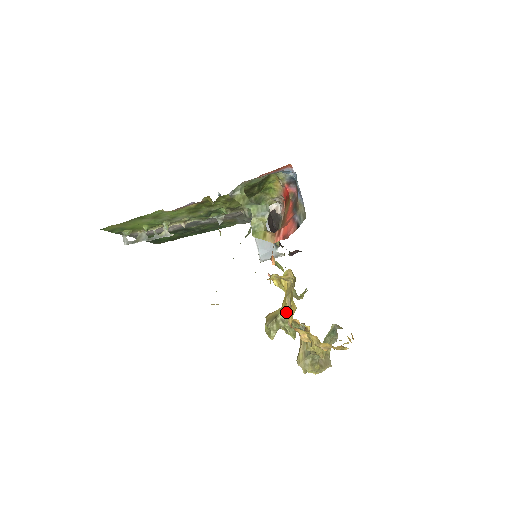
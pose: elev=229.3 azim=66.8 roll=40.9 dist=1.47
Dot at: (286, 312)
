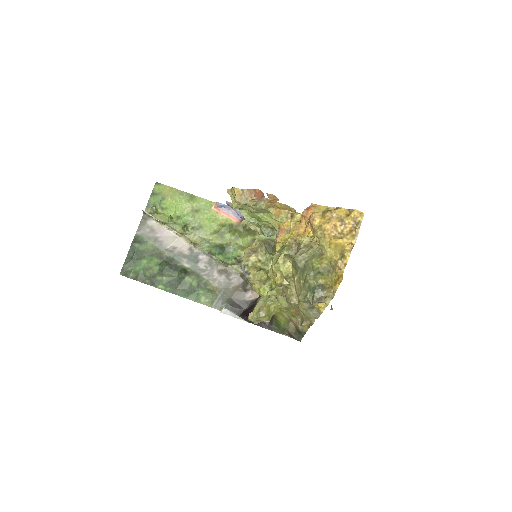
Dot at: (298, 221)
